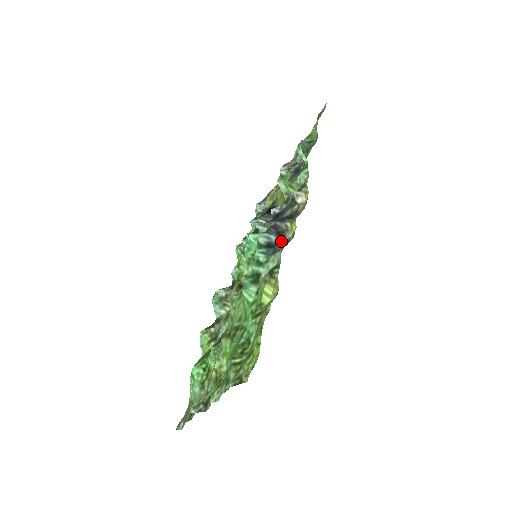
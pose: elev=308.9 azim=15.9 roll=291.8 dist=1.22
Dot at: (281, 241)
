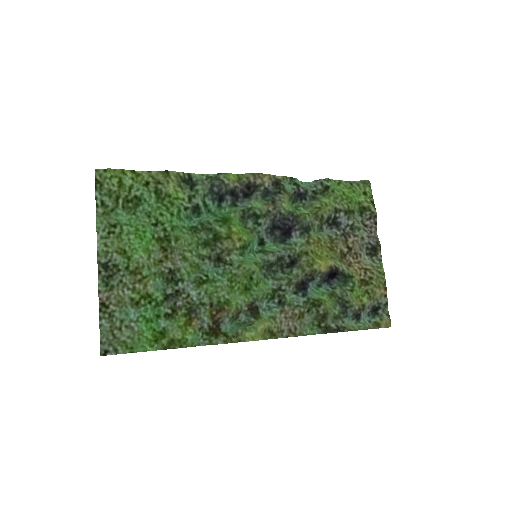
Dot at: (227, 192)
